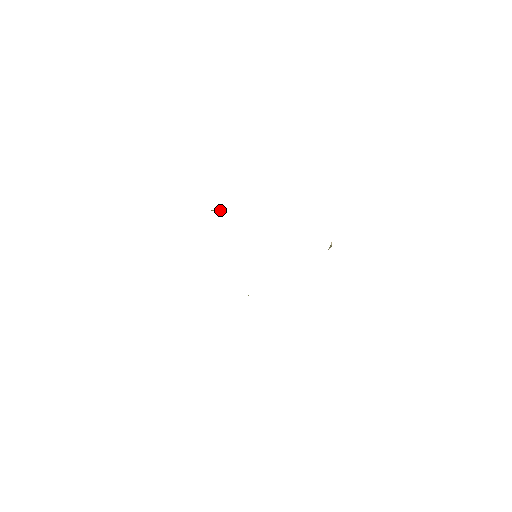
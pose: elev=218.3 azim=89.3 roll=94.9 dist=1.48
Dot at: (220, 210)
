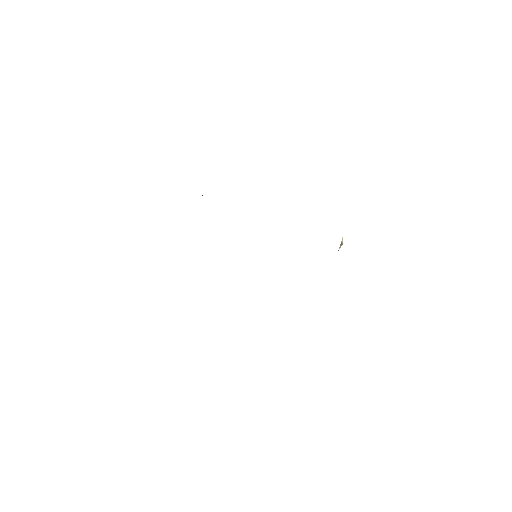
Dot at: occluded
